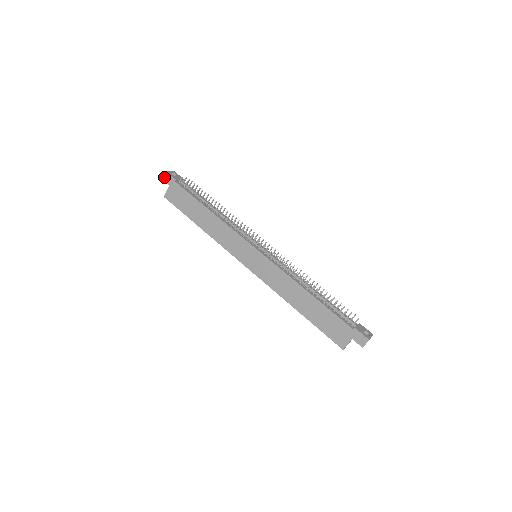
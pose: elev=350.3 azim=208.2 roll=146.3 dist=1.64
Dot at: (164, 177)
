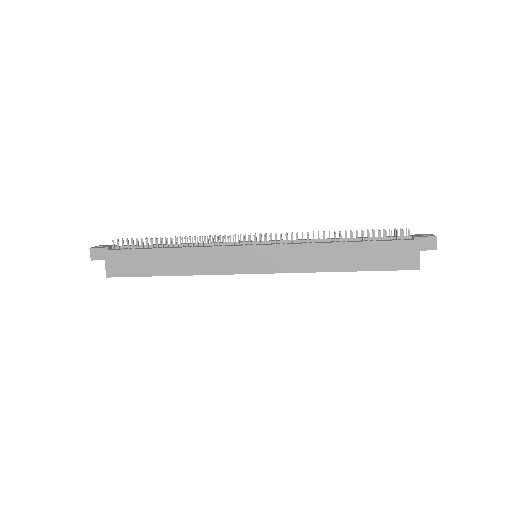
Dot at: (92, 256)
